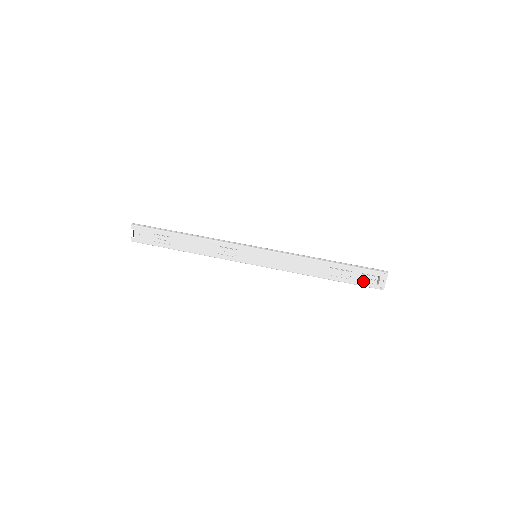
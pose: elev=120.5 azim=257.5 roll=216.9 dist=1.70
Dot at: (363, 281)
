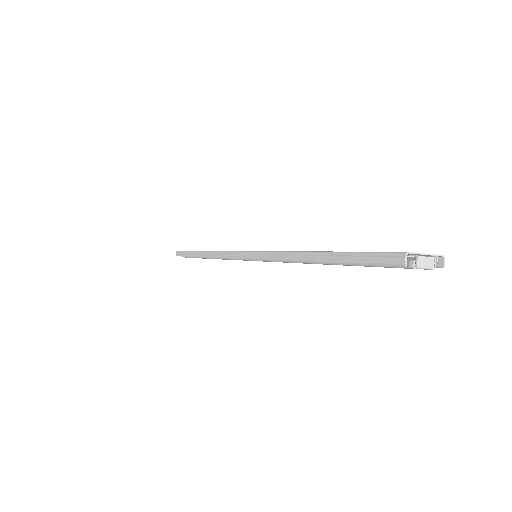
Dot at: occluded
